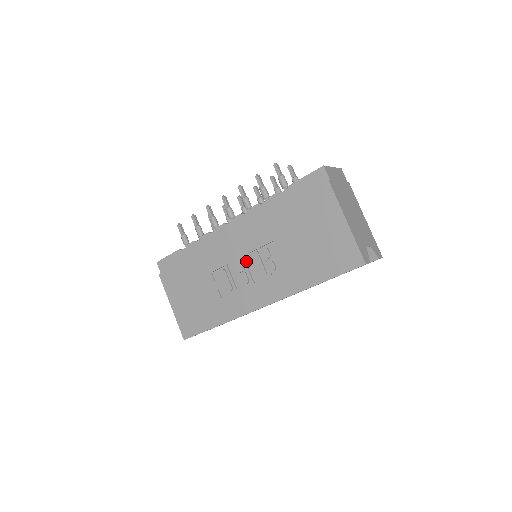
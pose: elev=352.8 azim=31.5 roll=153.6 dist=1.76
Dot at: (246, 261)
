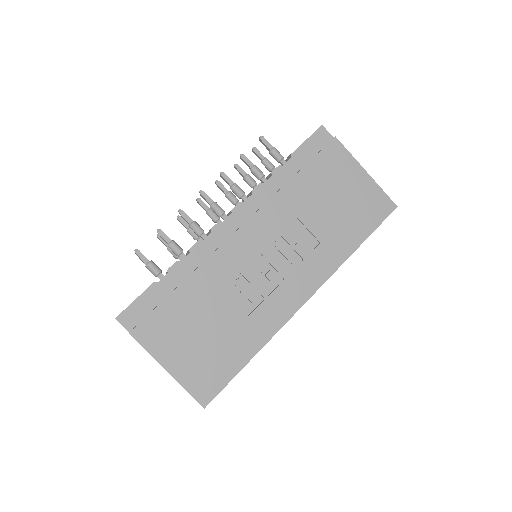
Dot at: (267, 255)
